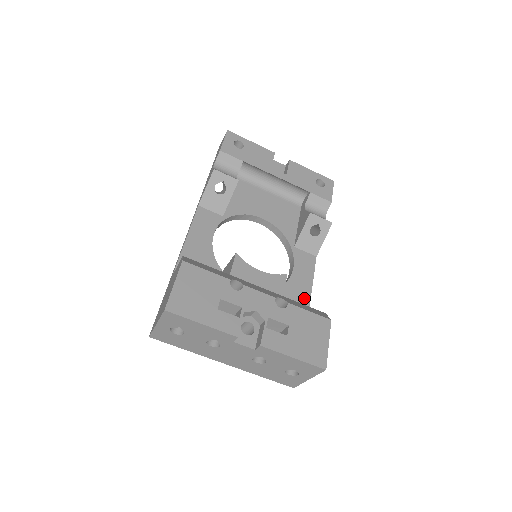
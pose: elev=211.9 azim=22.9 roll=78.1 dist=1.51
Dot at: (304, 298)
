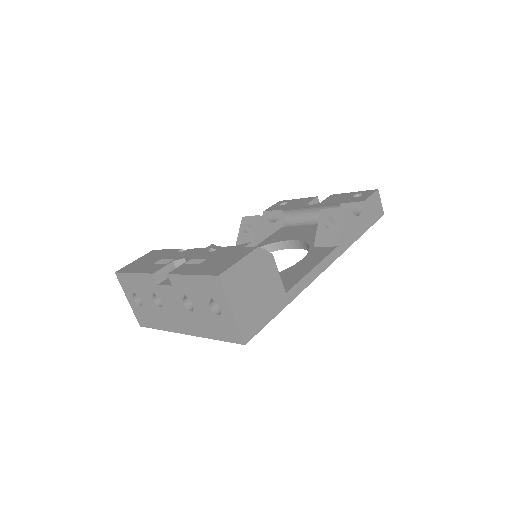
Dot at: (299, 275)
